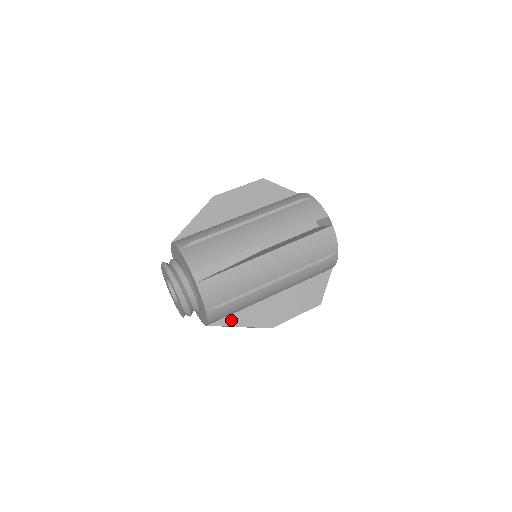
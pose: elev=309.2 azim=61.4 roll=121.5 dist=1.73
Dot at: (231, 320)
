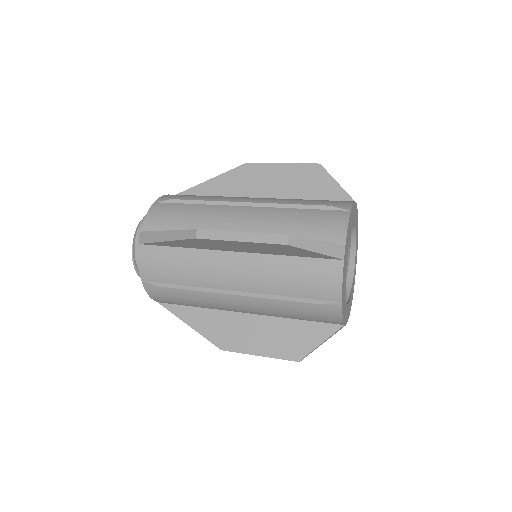
Dot at: (183, 312)
